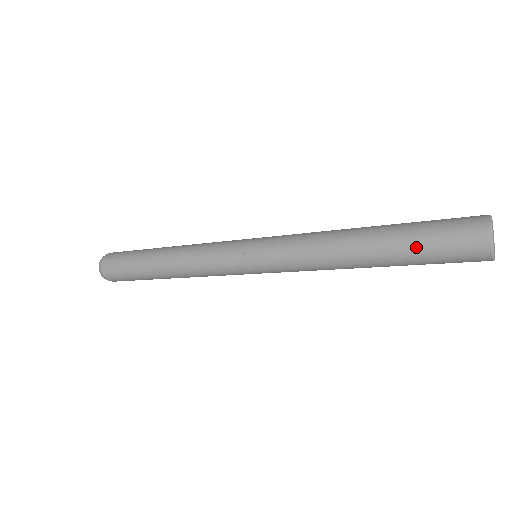
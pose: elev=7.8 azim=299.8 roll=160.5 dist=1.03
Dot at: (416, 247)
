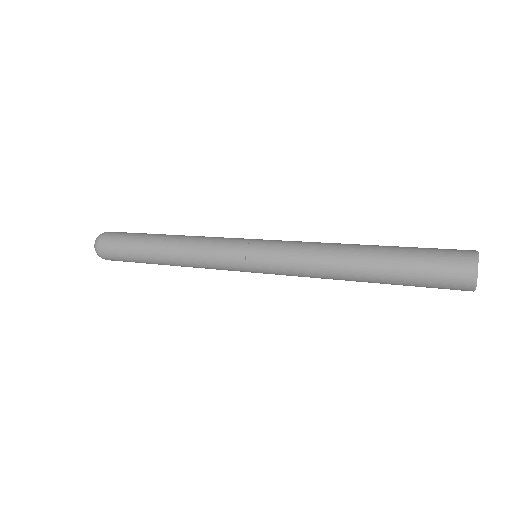
Dot at: (409, 283)
